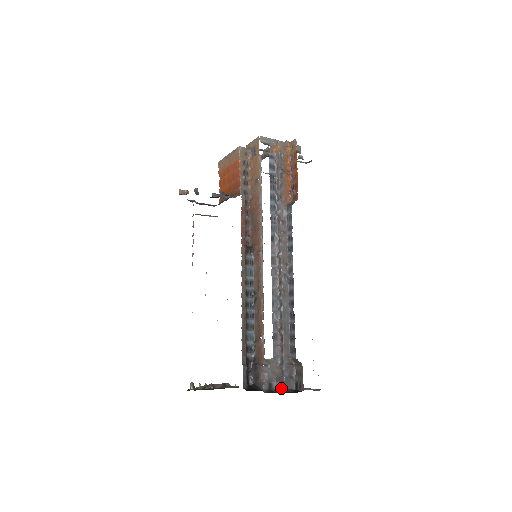
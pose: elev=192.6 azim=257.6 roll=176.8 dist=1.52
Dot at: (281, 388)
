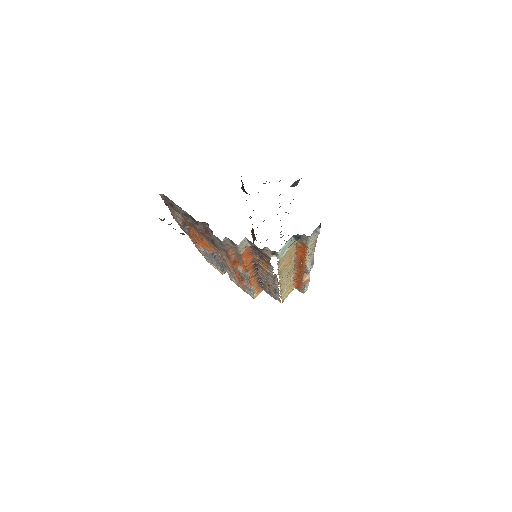
Dot at: occluded
